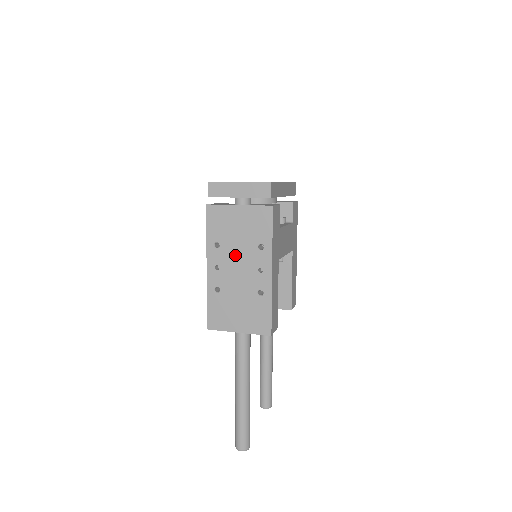
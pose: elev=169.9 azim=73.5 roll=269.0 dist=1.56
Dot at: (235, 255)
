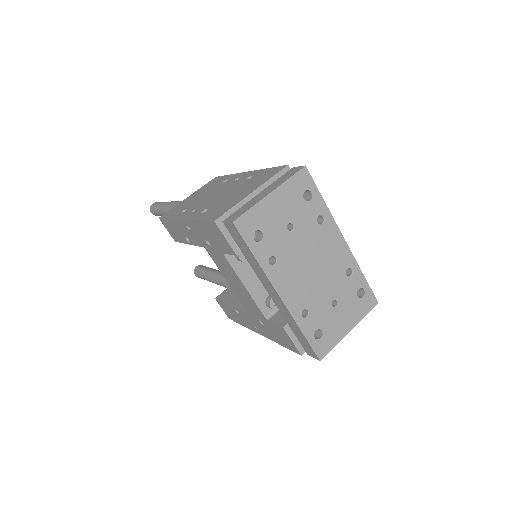
Dot at: occluded
